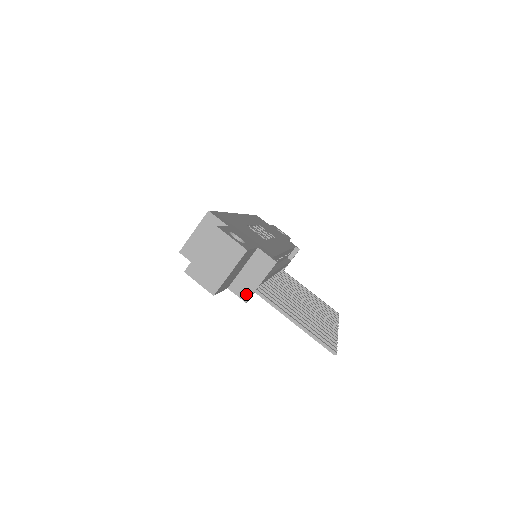
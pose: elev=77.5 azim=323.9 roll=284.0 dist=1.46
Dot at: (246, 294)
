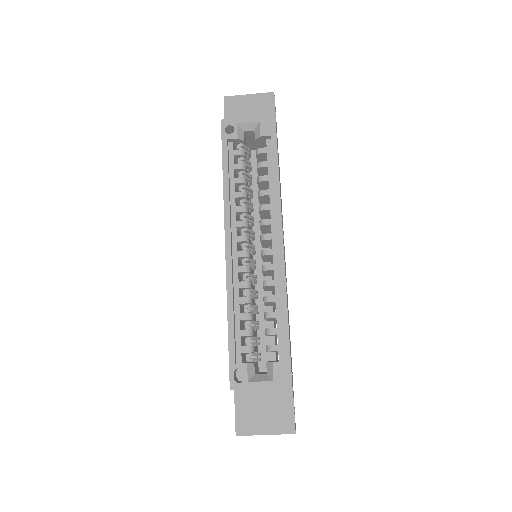
Dot at: occluded
